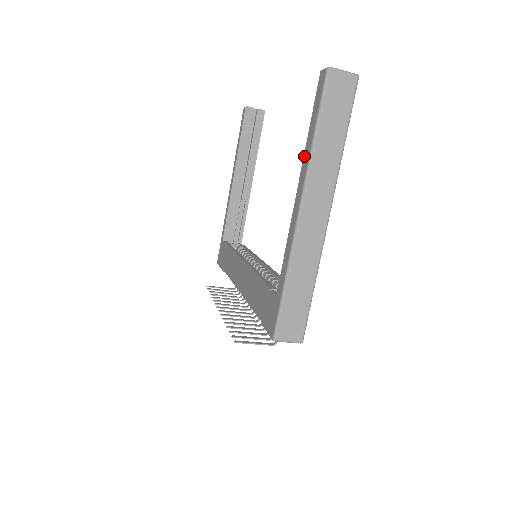
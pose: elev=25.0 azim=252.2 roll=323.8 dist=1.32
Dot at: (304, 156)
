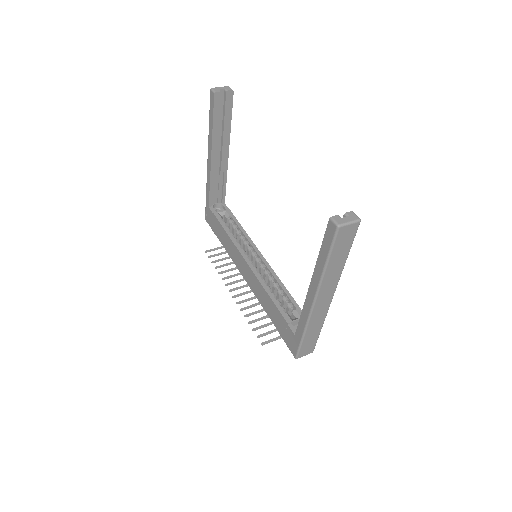
Dot at: (315, 269)
